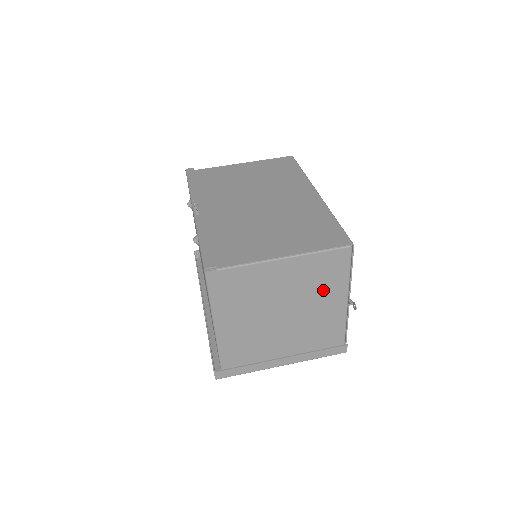
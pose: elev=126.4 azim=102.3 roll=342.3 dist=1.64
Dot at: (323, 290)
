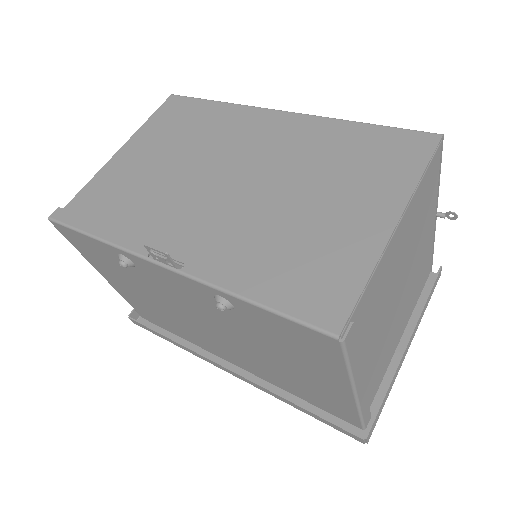
Dot at: (422, 226)
